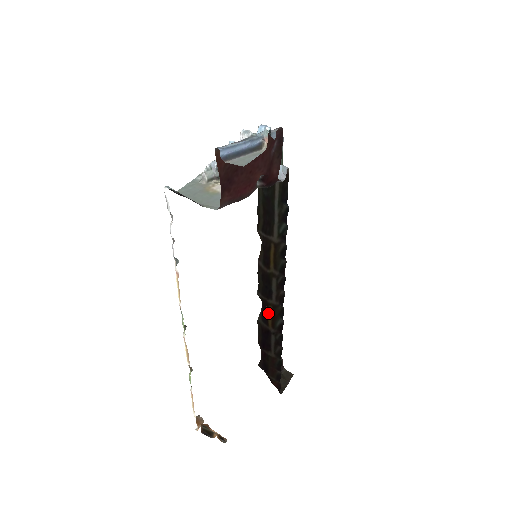
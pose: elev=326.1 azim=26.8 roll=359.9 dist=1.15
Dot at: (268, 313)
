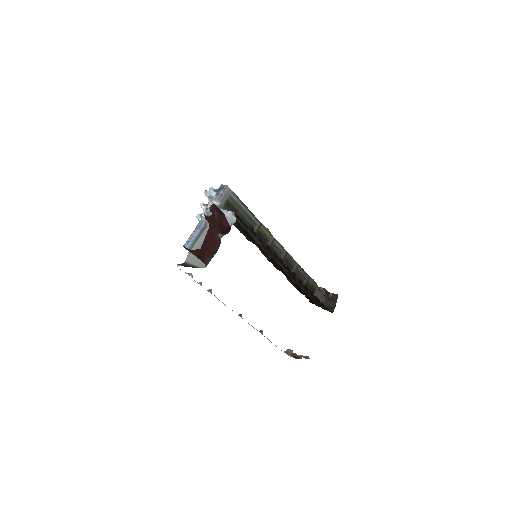
Dot at: (289, 277)
